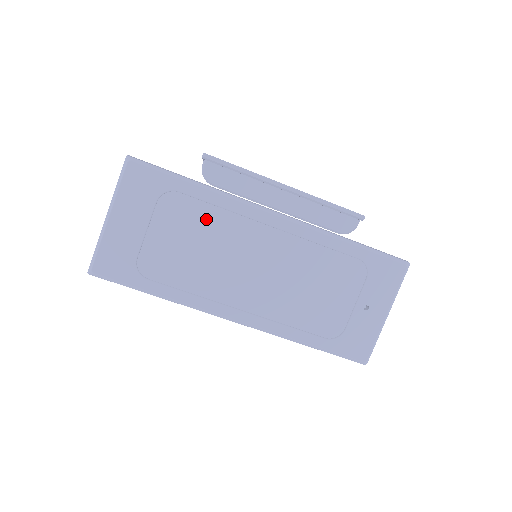
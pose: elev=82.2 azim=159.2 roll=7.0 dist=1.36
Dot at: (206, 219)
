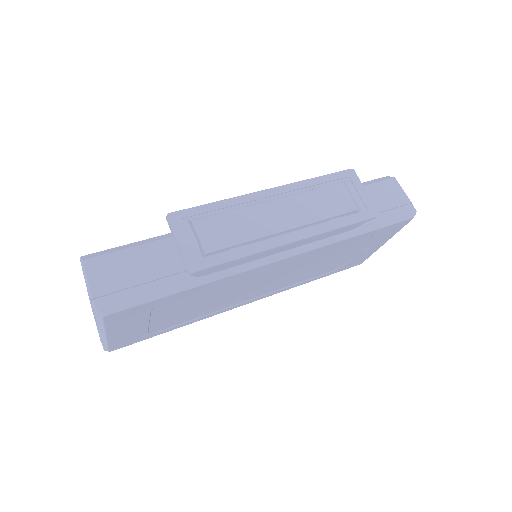
Dot at: (208, 292)
